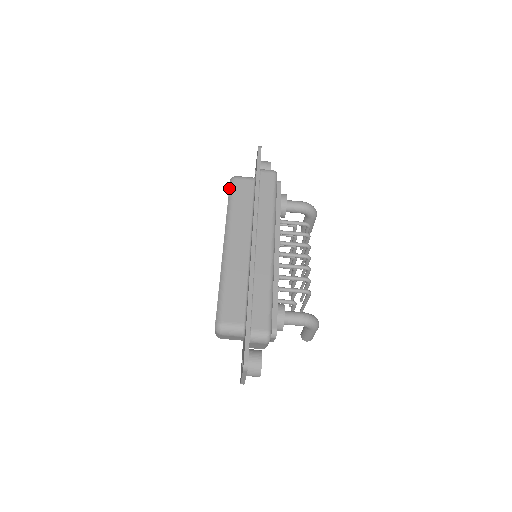
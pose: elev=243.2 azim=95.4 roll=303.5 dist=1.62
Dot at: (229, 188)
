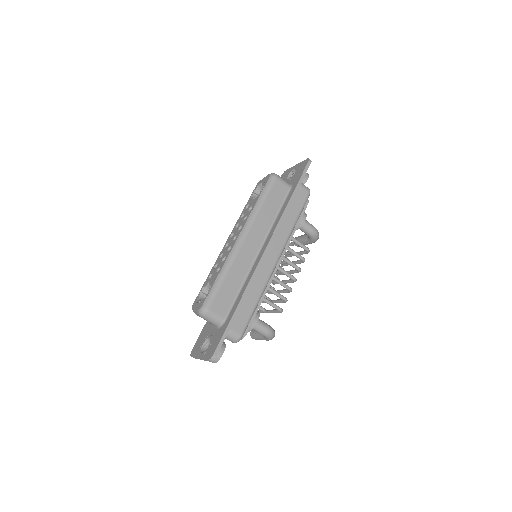
Dot at: (266, 183)
